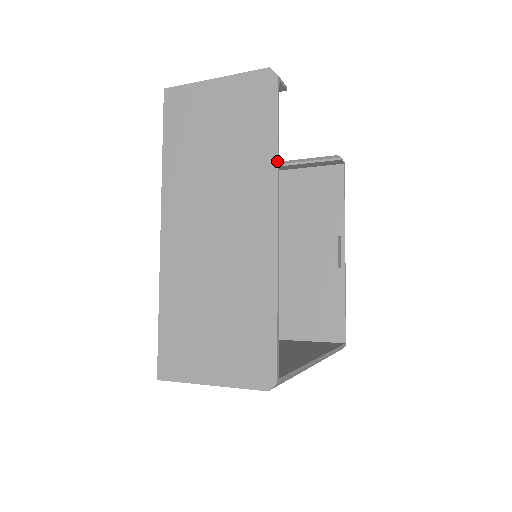
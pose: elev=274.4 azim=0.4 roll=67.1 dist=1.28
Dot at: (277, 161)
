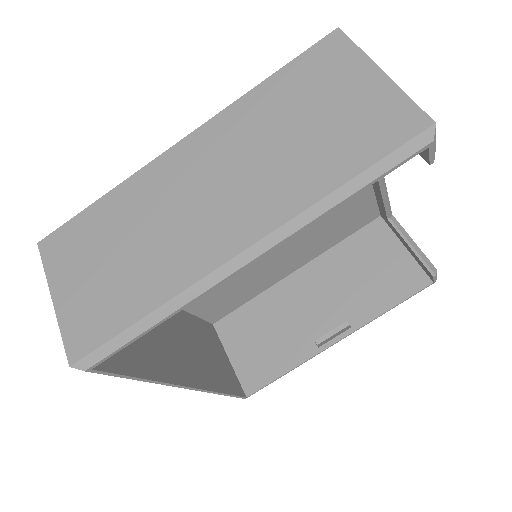
Dot at: (324, 212)
